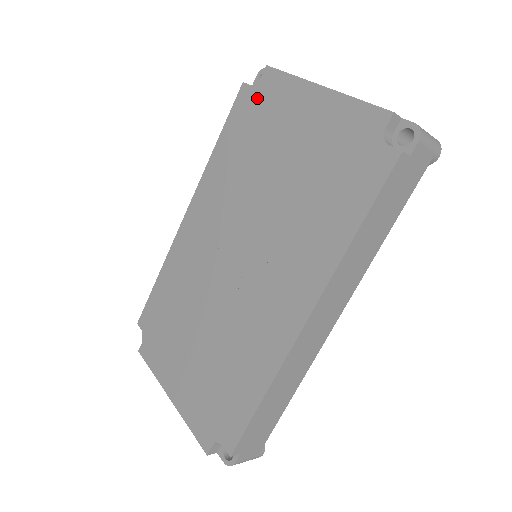
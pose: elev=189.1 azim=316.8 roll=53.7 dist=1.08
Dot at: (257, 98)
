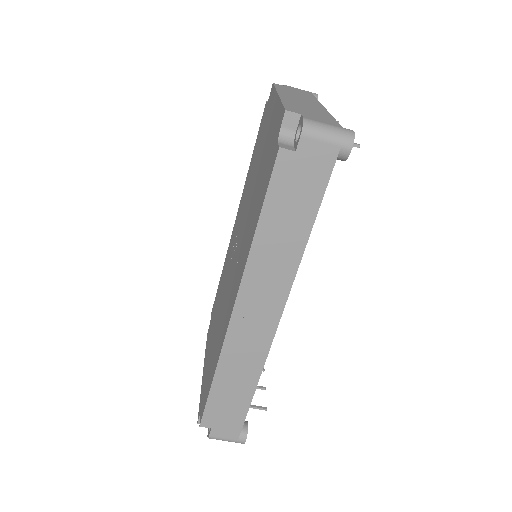
Dot at: (265, 114)
